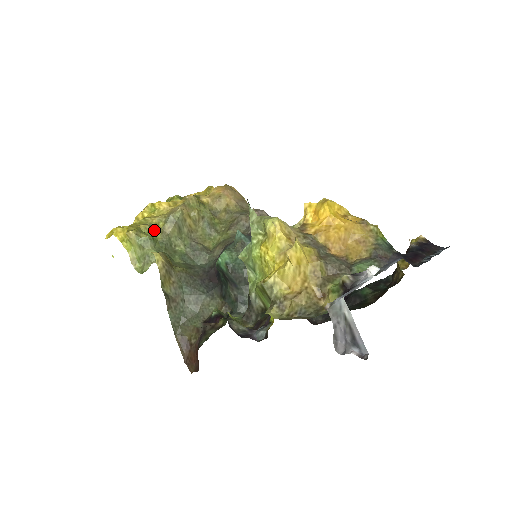
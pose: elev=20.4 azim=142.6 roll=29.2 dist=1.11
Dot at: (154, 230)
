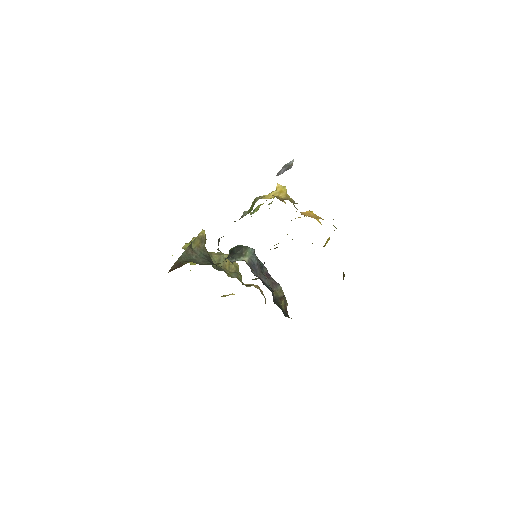
Dot at: occluded
